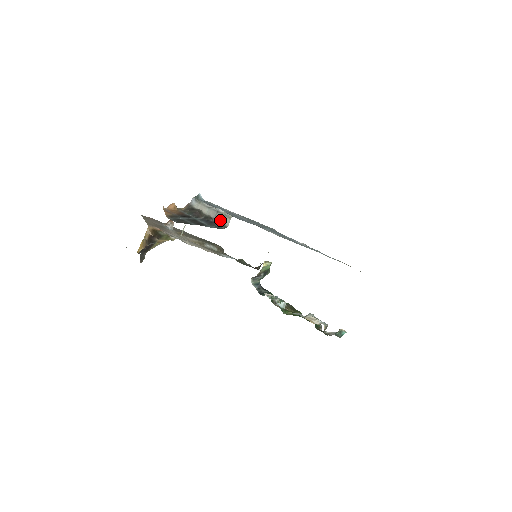
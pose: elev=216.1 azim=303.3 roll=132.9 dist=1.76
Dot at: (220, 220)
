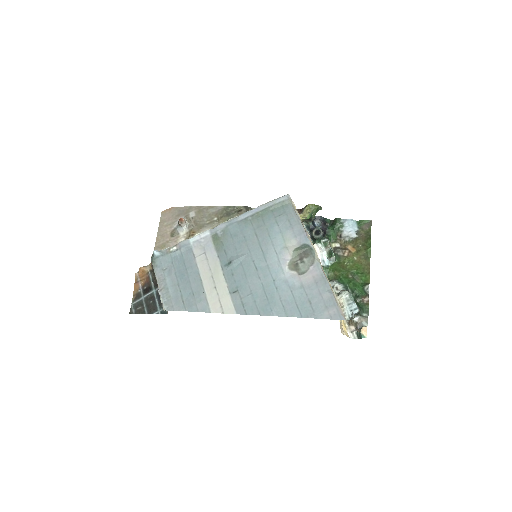
Dot at: occluded
